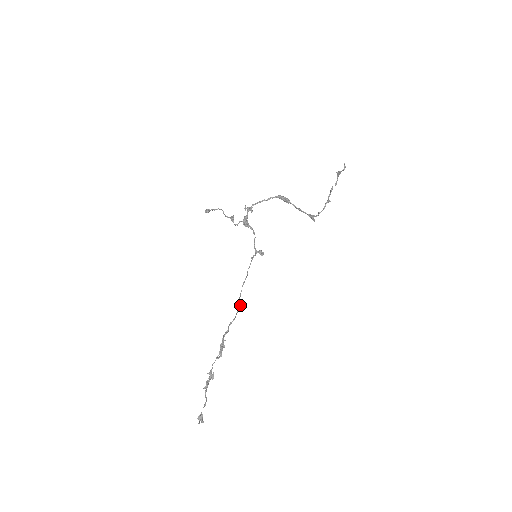
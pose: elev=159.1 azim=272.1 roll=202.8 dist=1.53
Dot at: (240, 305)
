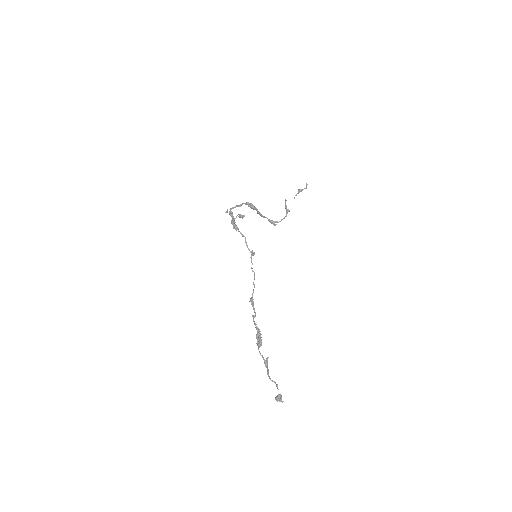
Dot at: (252, 300)
